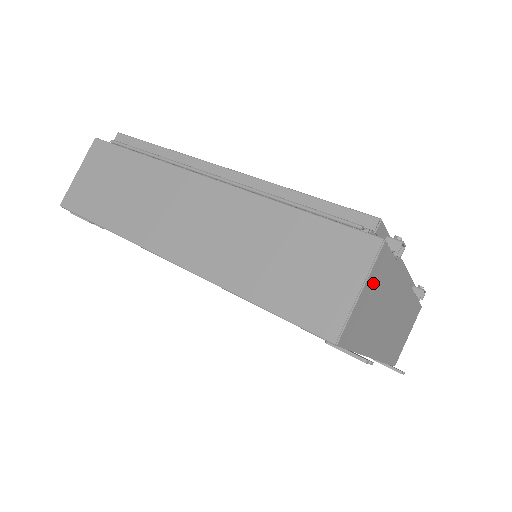
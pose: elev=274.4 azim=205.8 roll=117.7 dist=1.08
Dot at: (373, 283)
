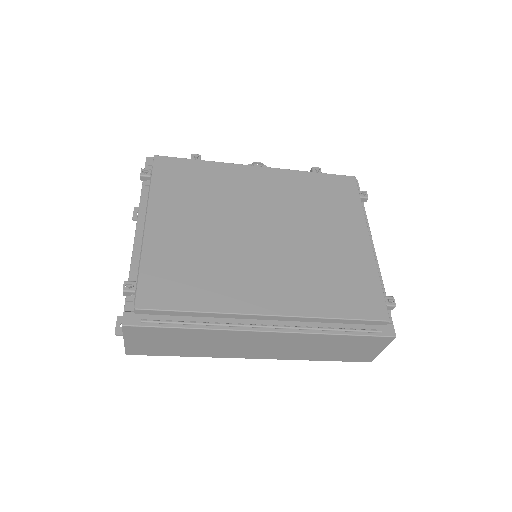
Dot at: occluded
